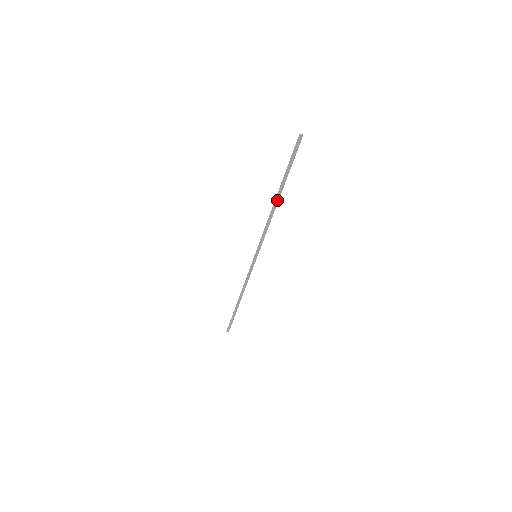
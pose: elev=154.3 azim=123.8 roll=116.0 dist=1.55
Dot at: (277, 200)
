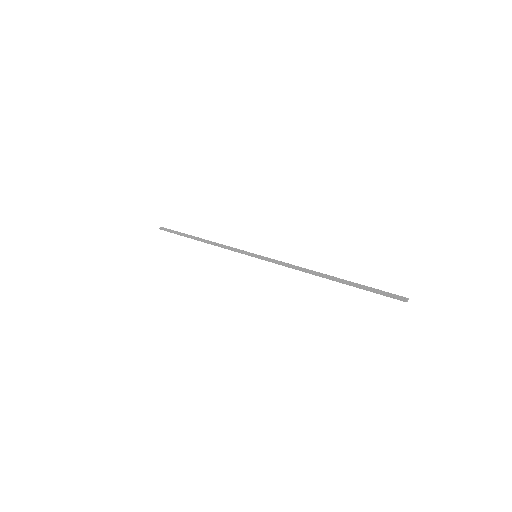
Dot at: (327, 277)
